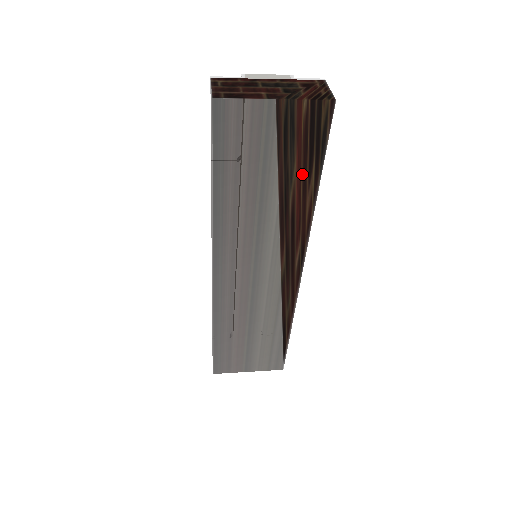
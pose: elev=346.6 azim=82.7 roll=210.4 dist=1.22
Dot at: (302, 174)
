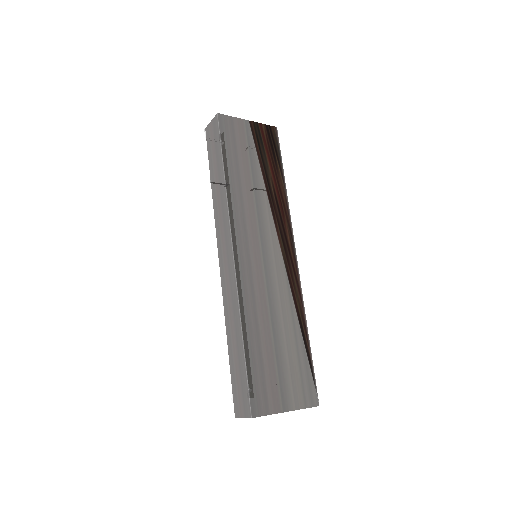
Dot at: (273, 168)
